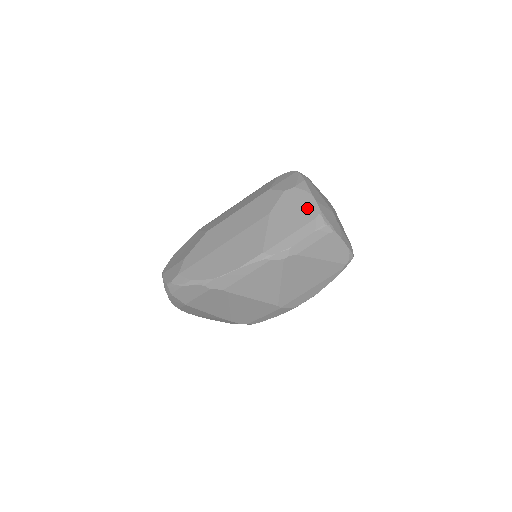
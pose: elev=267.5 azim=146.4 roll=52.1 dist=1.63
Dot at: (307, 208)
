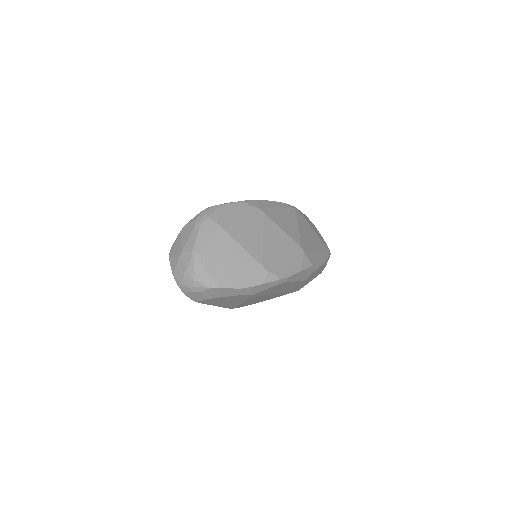
Dot at: occluded
